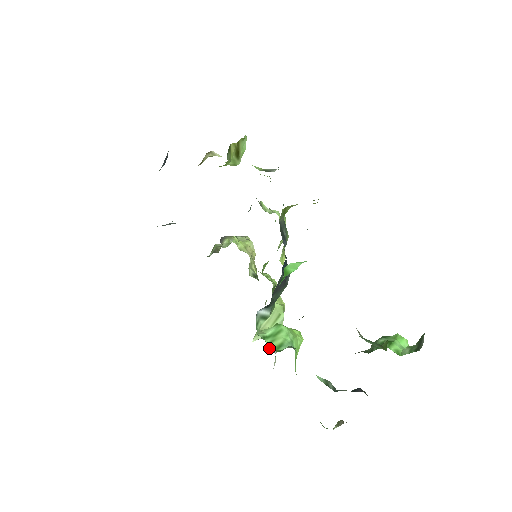
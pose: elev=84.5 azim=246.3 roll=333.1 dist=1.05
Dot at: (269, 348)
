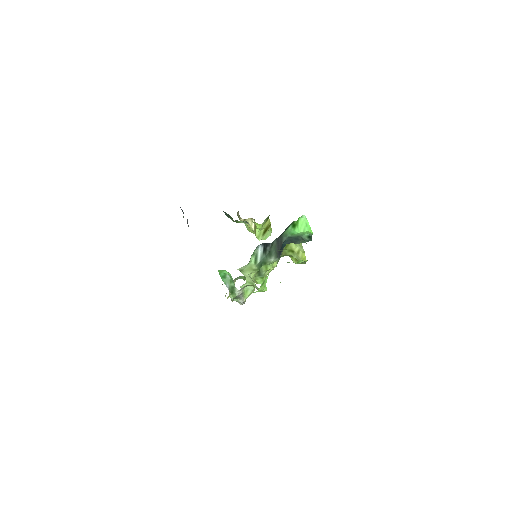
Dot at: occluded
